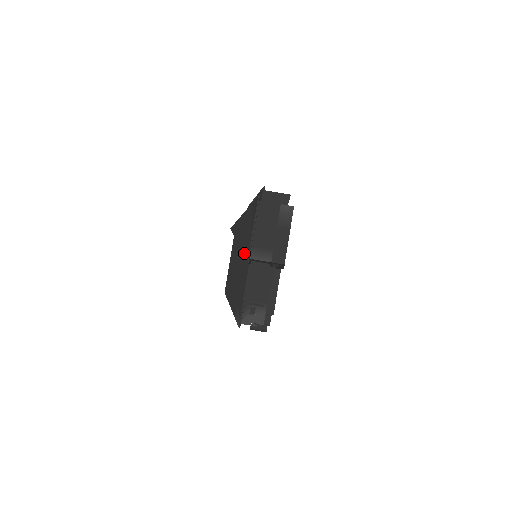
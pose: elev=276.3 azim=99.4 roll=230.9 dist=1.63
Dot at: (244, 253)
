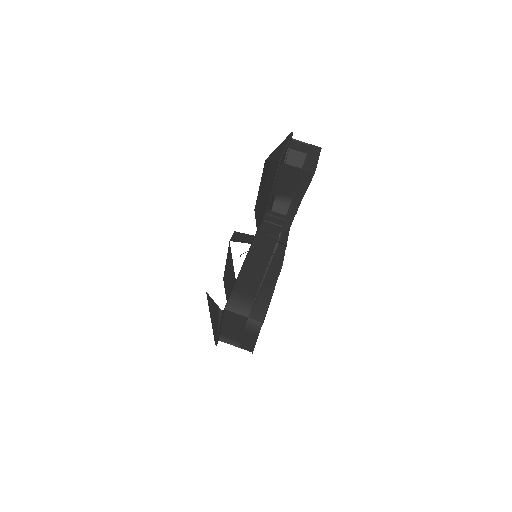
Dot at: (213, 334)
